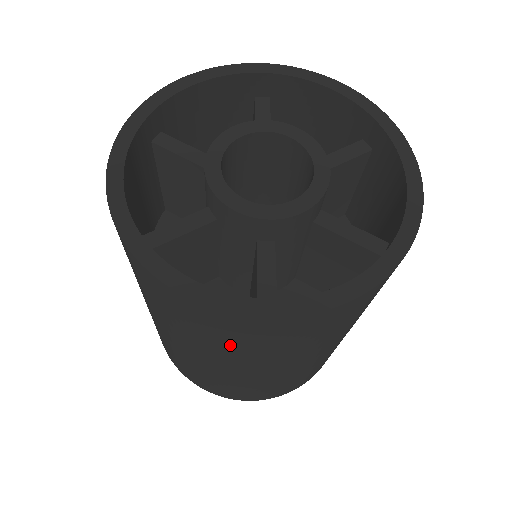
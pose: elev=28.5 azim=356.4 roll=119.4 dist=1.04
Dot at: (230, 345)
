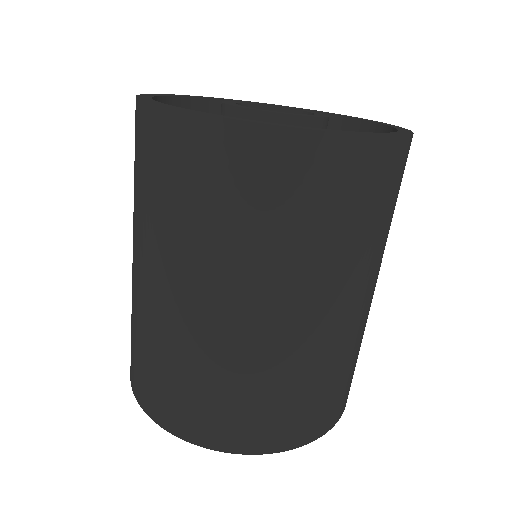
Dot at: (192, 213)
